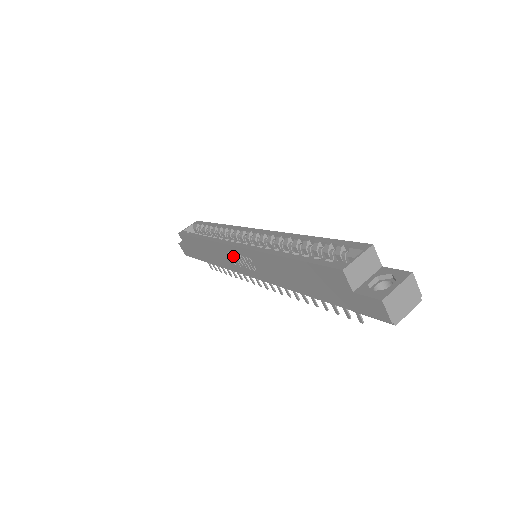
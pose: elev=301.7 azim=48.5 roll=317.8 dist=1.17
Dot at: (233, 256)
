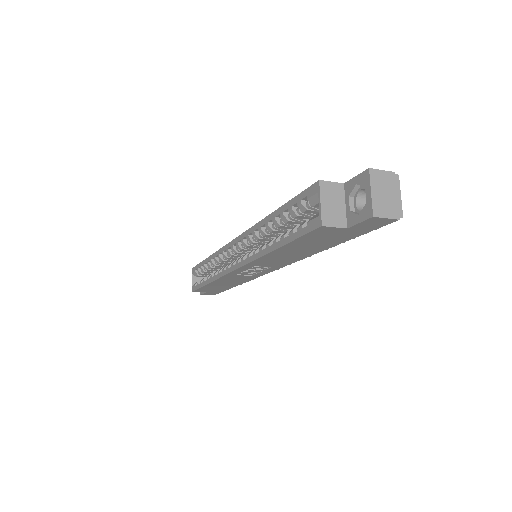
Dot at: occluded
